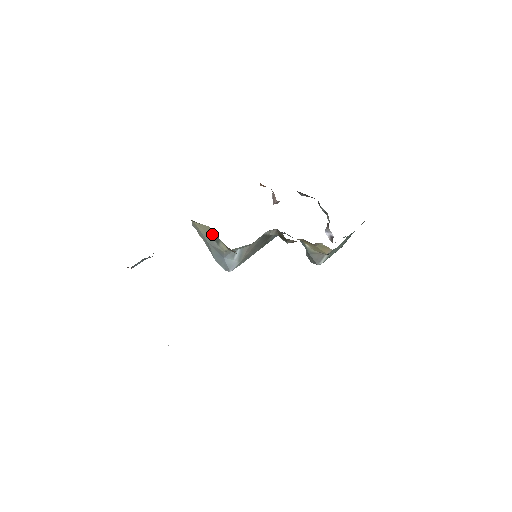
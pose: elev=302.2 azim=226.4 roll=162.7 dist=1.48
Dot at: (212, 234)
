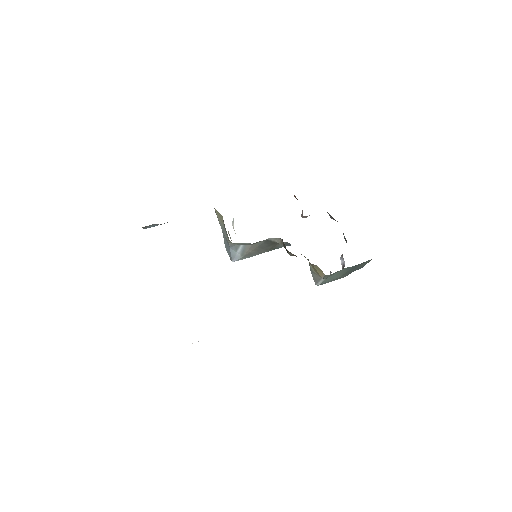
Dot at: occluded
